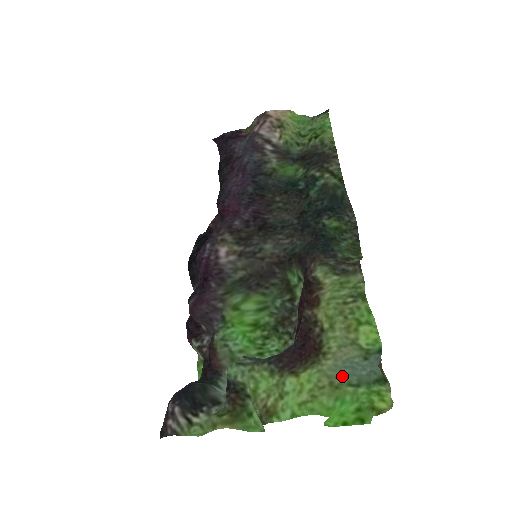
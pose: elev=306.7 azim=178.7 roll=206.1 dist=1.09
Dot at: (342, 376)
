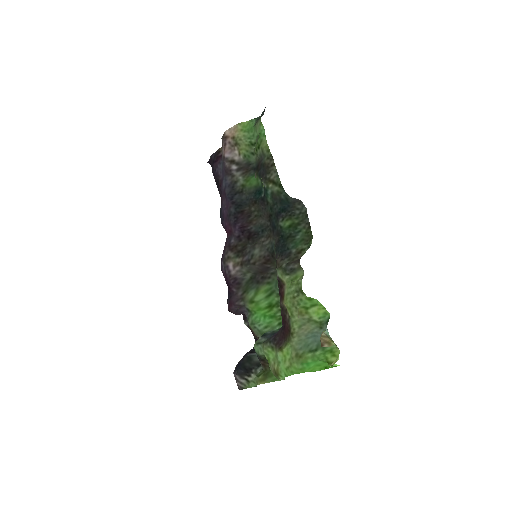
Dot at: (305, 346)
